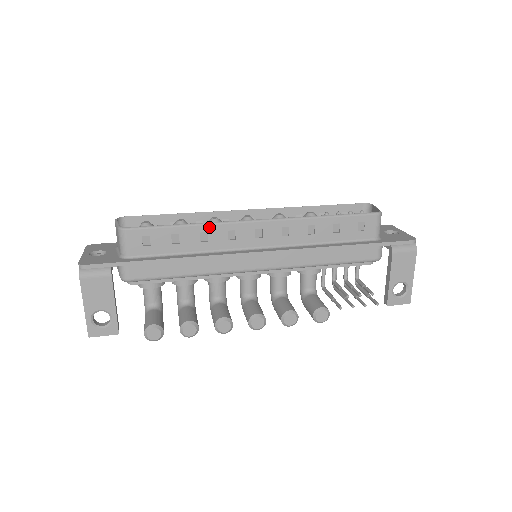
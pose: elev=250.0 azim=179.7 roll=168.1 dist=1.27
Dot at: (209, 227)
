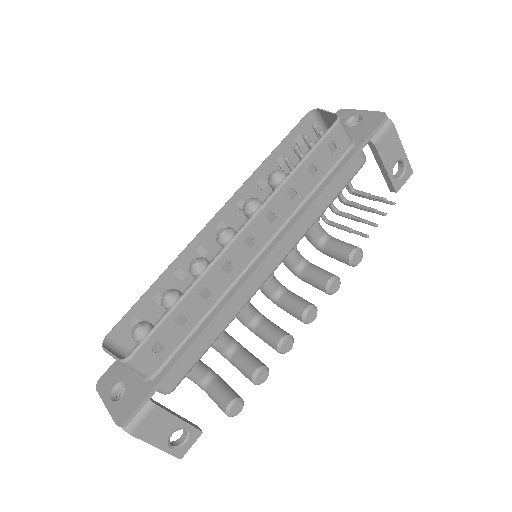
Dot at: (202, 281)
